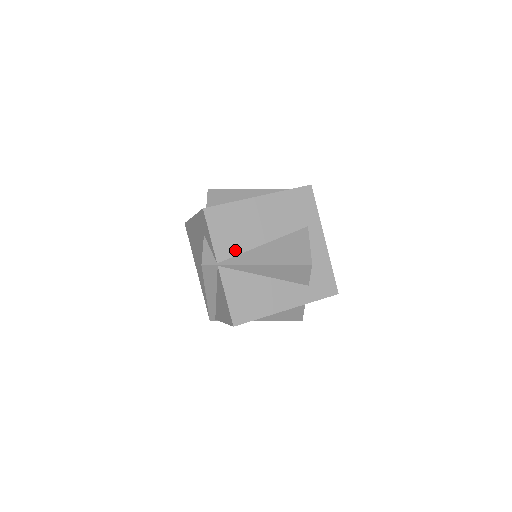
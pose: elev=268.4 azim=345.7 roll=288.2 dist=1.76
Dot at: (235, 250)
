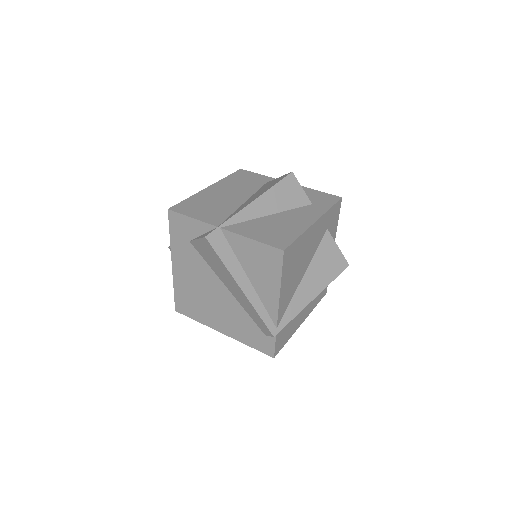
Dot at: (224, 215)
